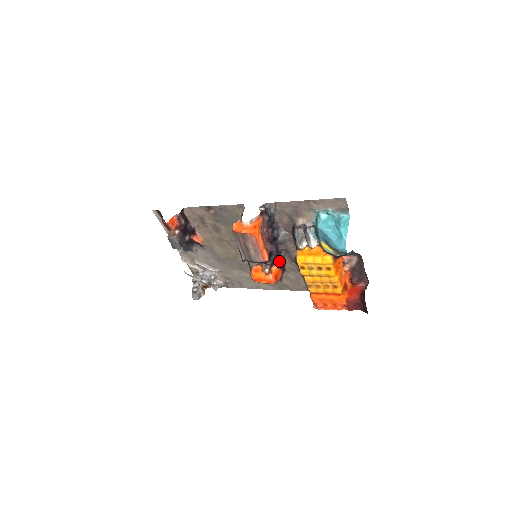
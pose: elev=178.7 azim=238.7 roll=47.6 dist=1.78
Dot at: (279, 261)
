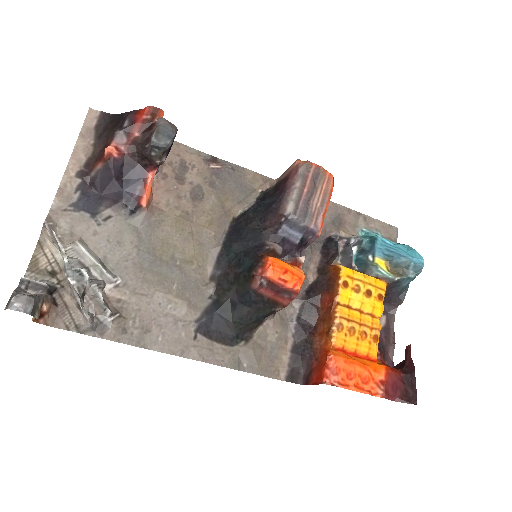
Dot at: occluded
